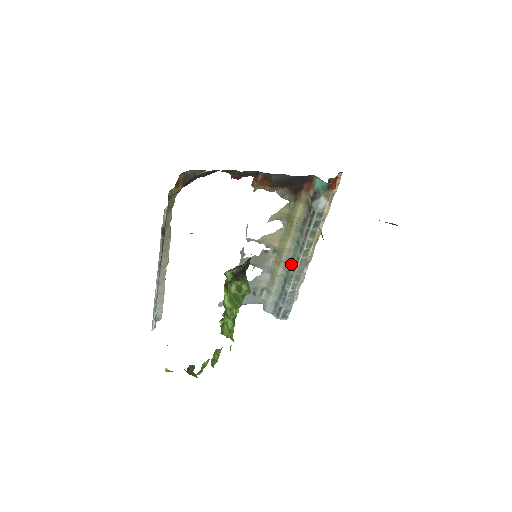
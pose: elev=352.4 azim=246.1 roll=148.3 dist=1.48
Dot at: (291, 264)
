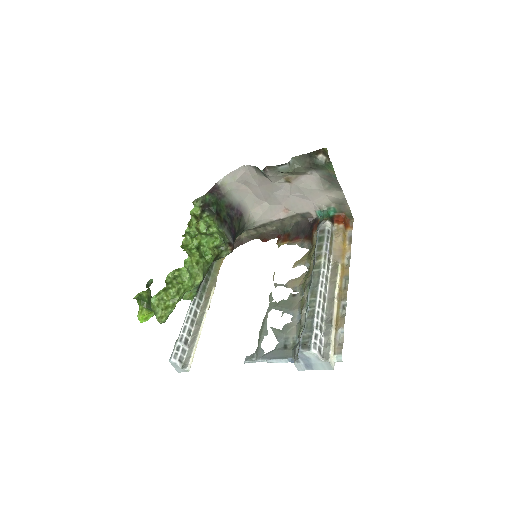
Dot at: (309, 287)
